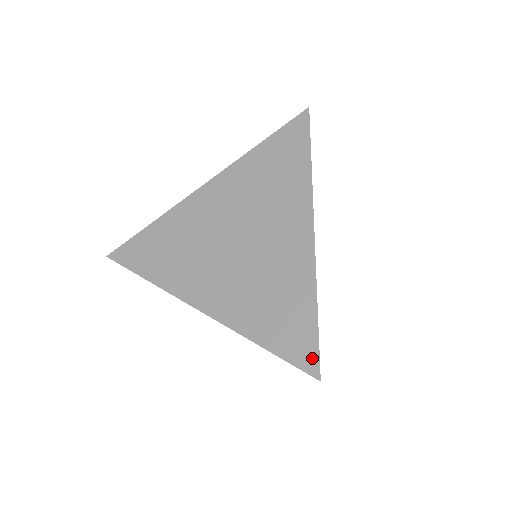
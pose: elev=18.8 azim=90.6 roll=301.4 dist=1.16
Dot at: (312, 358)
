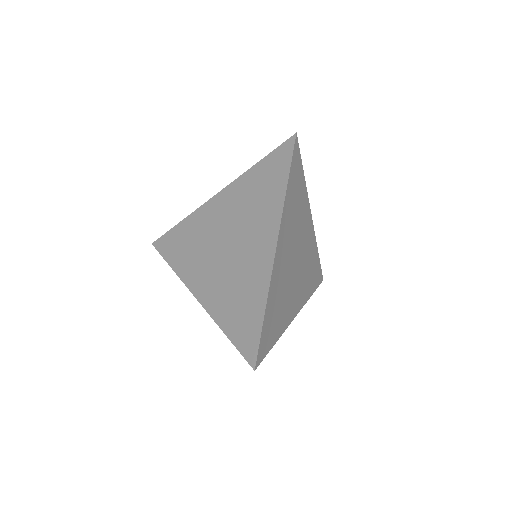
Dot at: (253, 351)
